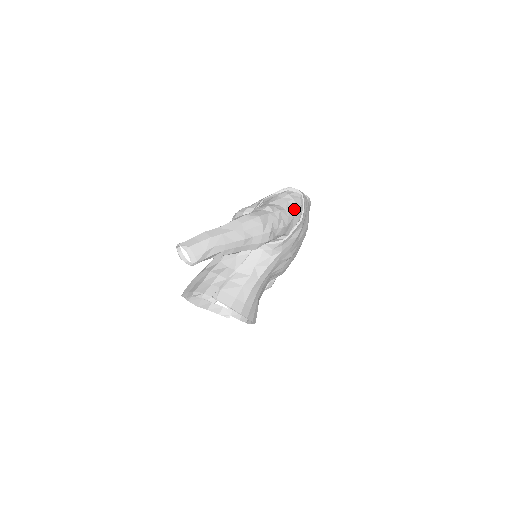
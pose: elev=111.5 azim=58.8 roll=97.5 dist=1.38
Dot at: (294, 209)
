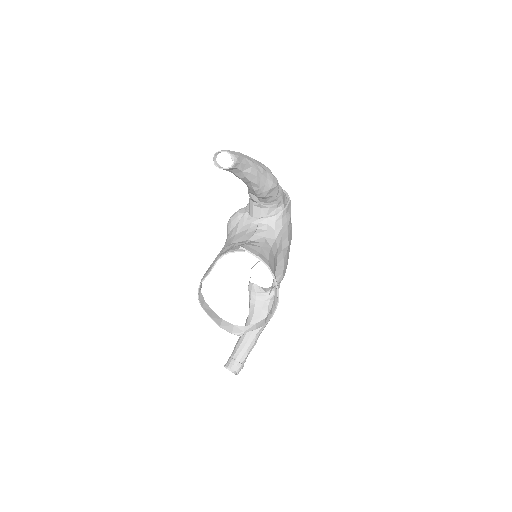
Dot at: occluded
